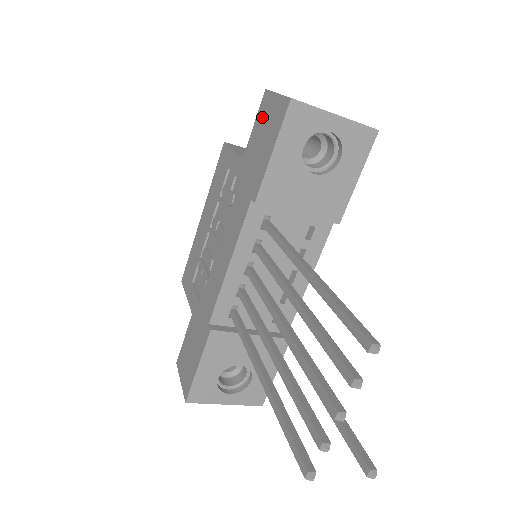
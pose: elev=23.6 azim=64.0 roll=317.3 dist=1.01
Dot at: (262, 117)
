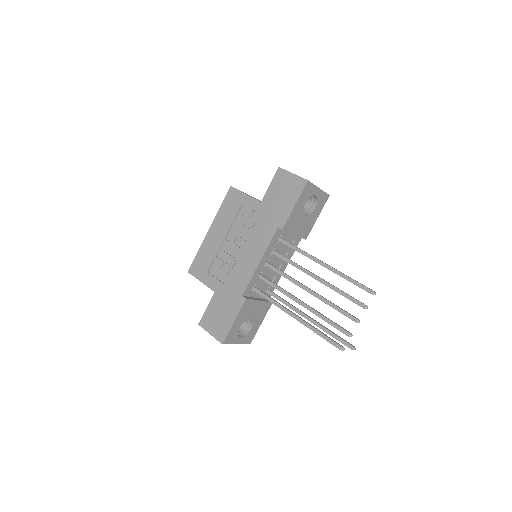
Dot at: (279, 183)
